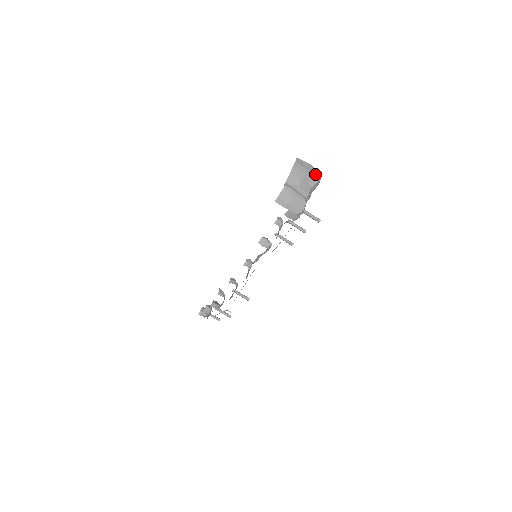
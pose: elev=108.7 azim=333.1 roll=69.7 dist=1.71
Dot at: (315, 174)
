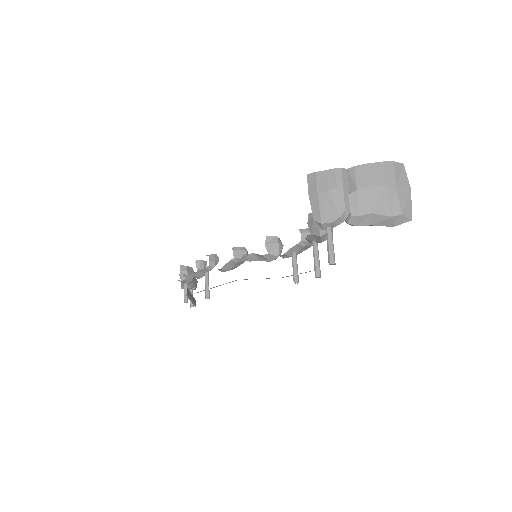
Dot at: (400, 204)
